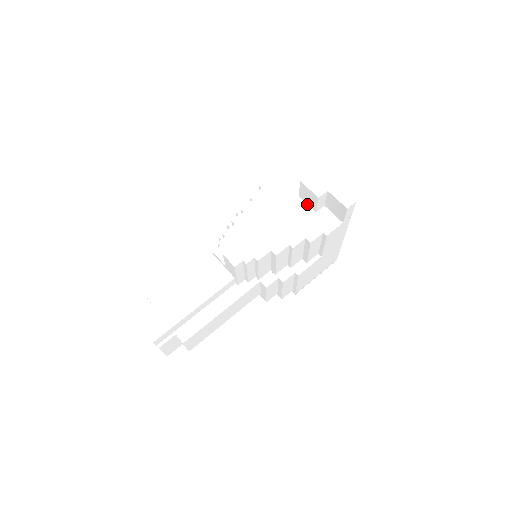
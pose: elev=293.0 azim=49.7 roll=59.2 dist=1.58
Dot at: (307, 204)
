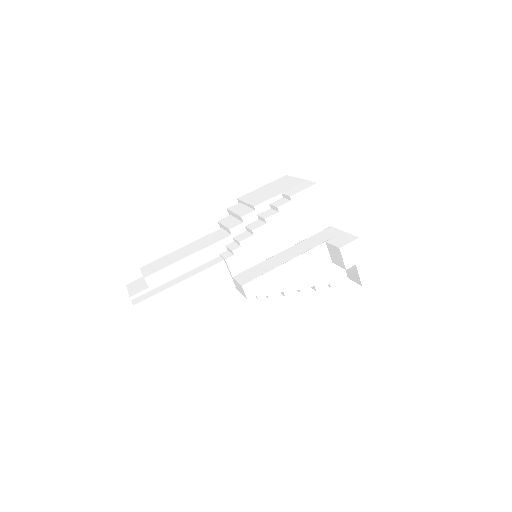
Dot at: (329, 252)
